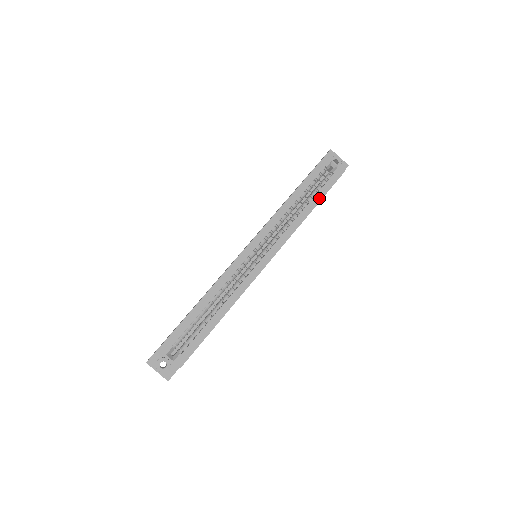
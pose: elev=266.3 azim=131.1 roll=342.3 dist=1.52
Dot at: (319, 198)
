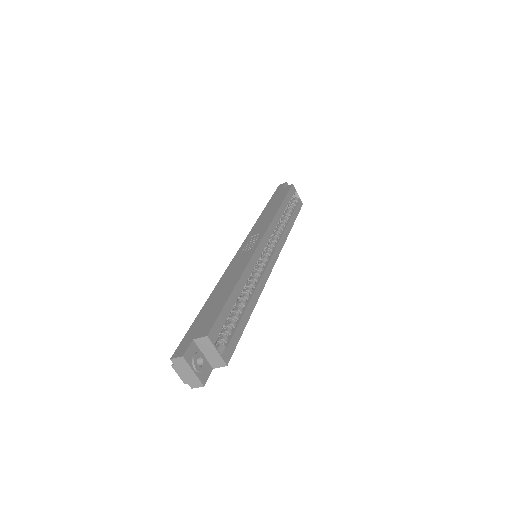
Dot at: (294, 218)
